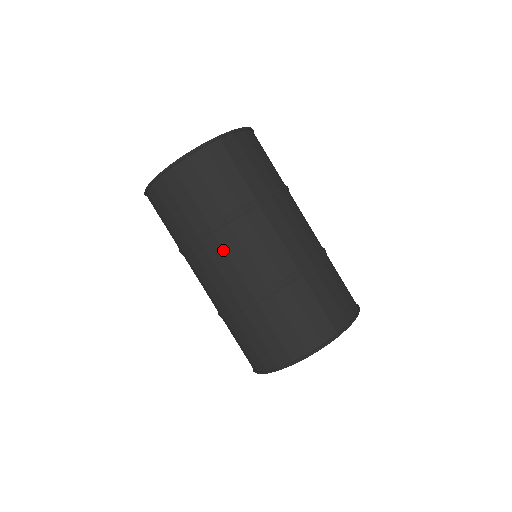
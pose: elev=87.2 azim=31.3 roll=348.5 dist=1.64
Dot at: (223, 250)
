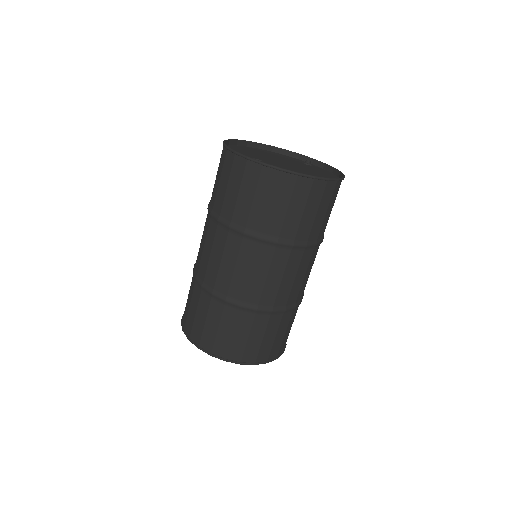
Dot at: (207, 232)
